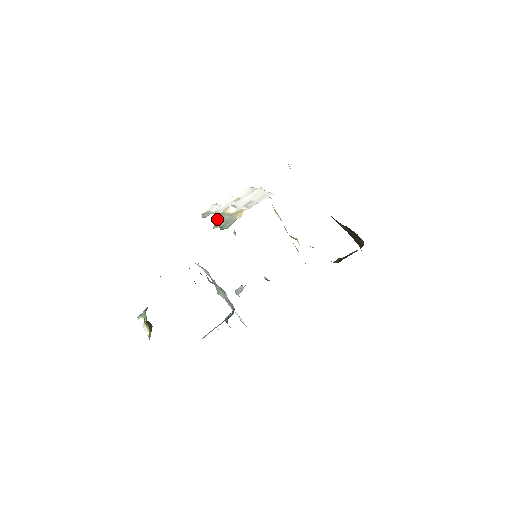
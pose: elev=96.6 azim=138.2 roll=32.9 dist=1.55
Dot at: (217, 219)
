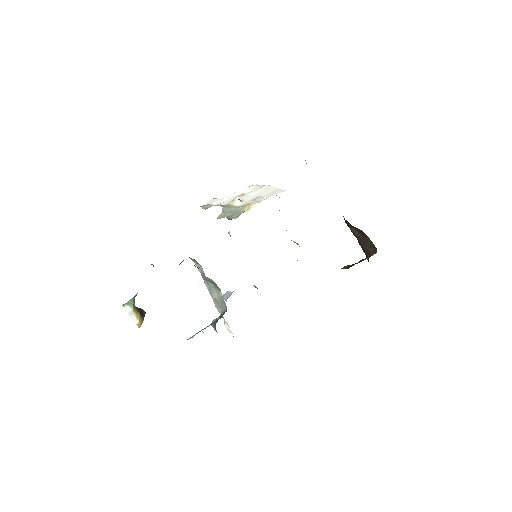
Dot at: (222, 210)
